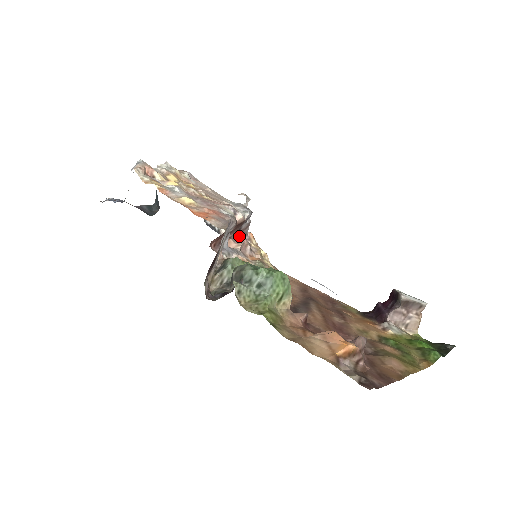
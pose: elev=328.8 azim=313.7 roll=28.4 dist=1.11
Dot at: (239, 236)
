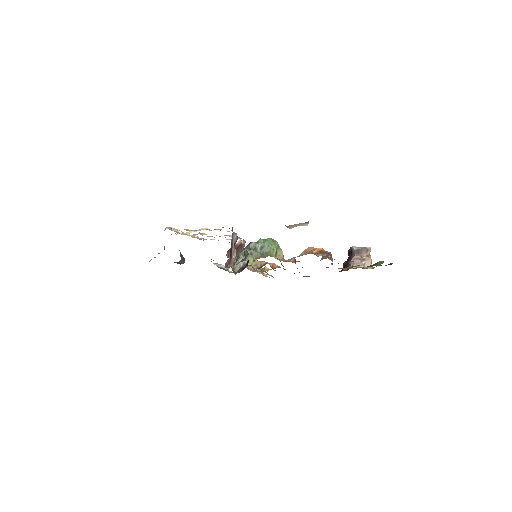
Dot at: occluded
